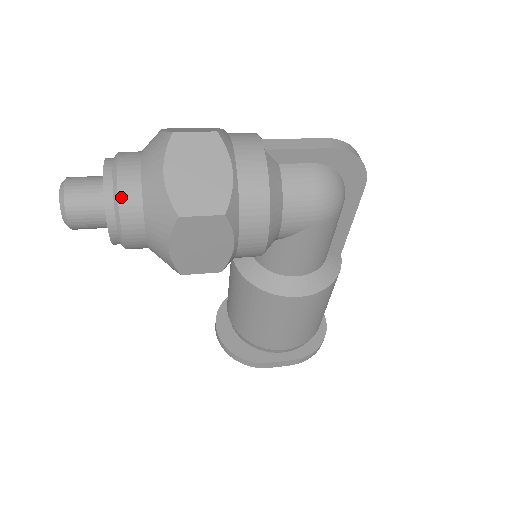
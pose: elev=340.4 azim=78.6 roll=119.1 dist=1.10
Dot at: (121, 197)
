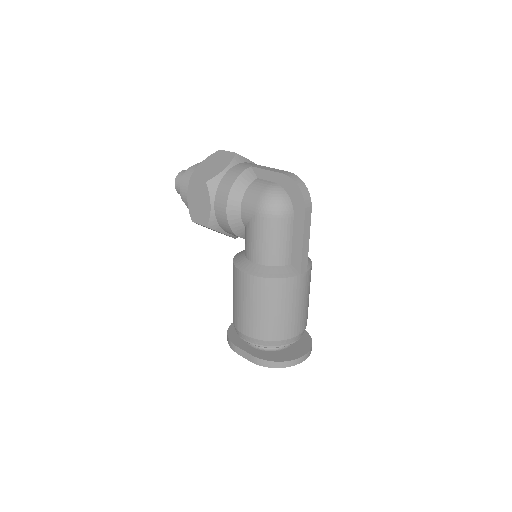
Dot at: (188, 172)
